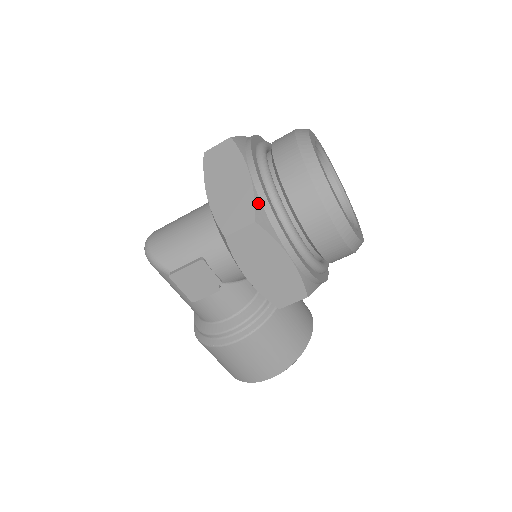
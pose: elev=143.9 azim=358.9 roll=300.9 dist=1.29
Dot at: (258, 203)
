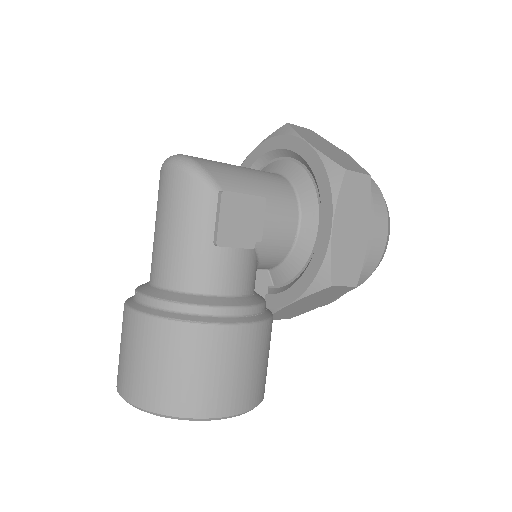
Dot at: occluded
